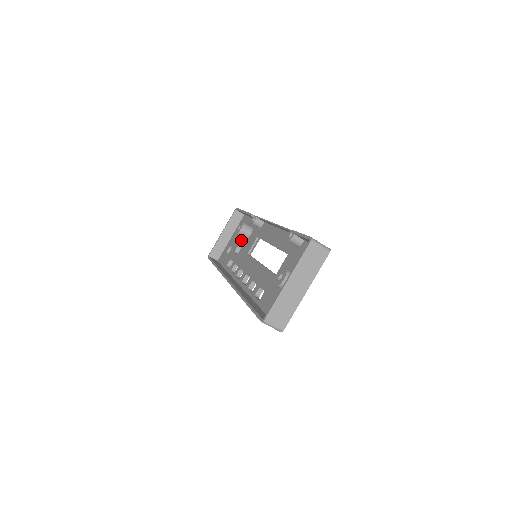
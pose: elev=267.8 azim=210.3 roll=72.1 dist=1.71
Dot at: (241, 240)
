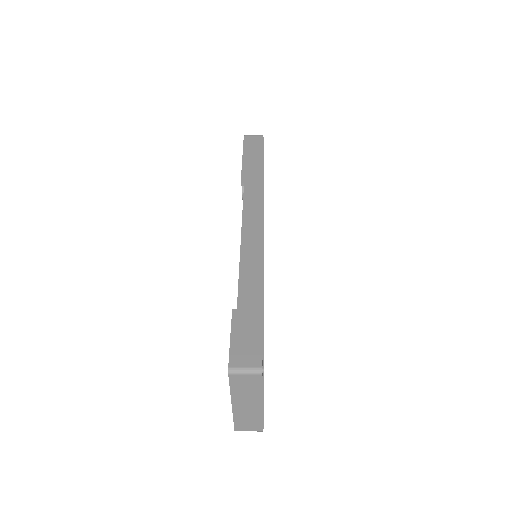
Dot at: occluded
